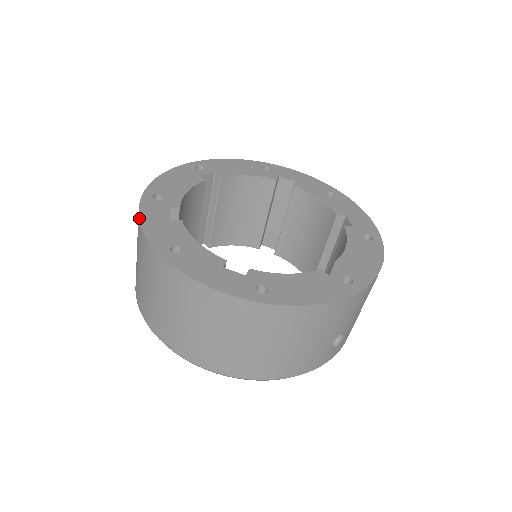
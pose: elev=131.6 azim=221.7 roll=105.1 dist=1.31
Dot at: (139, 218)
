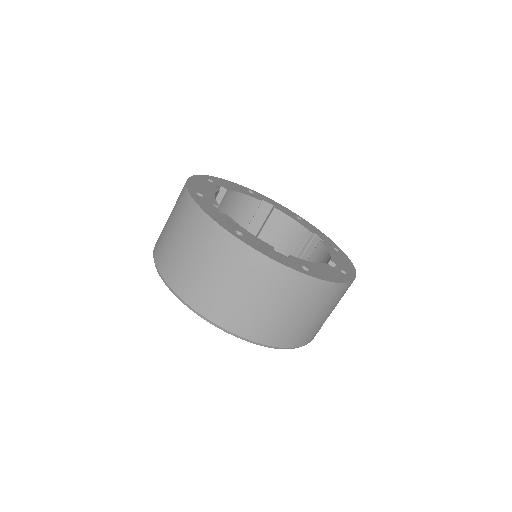
Dot at: (199, 206)
